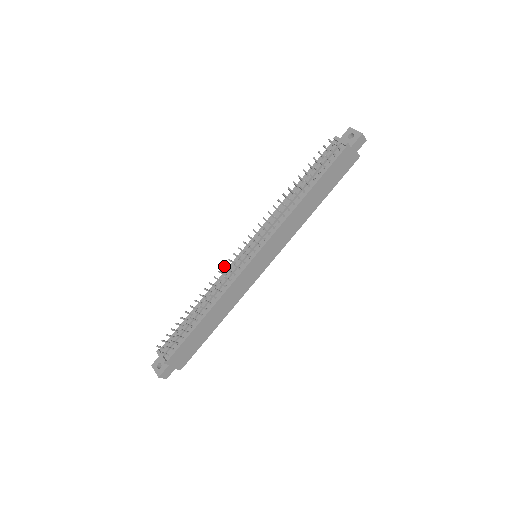
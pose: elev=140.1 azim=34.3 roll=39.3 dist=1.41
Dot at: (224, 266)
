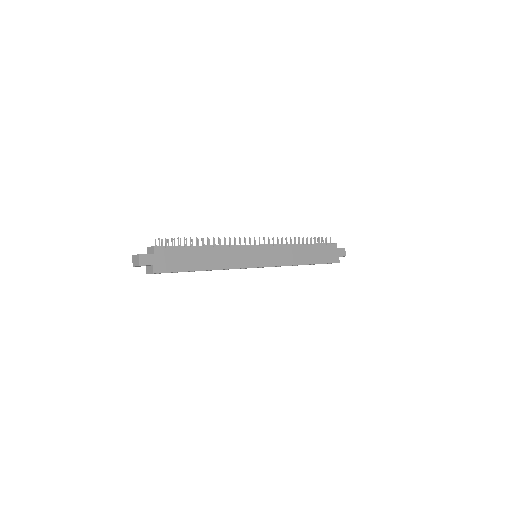
Dot at: (235, 239)
